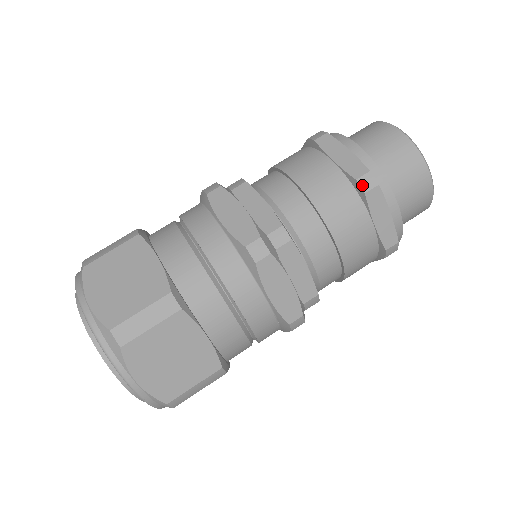
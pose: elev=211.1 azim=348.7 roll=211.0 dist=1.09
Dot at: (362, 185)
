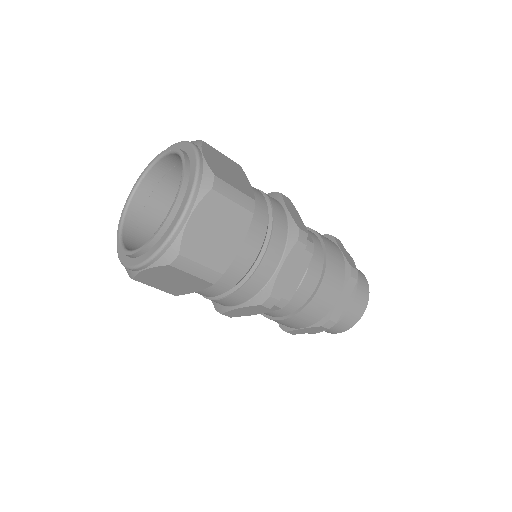
Dot at: (352, 271)
